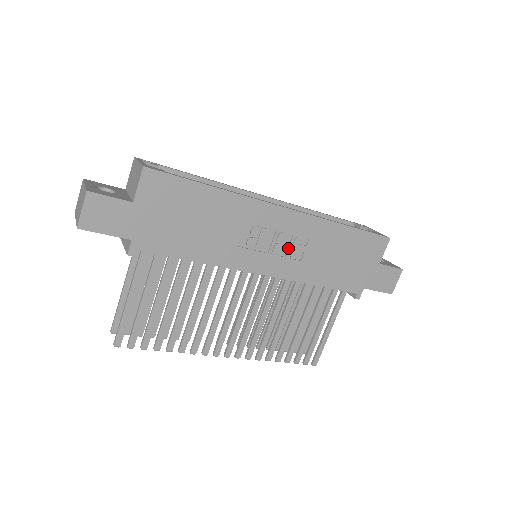
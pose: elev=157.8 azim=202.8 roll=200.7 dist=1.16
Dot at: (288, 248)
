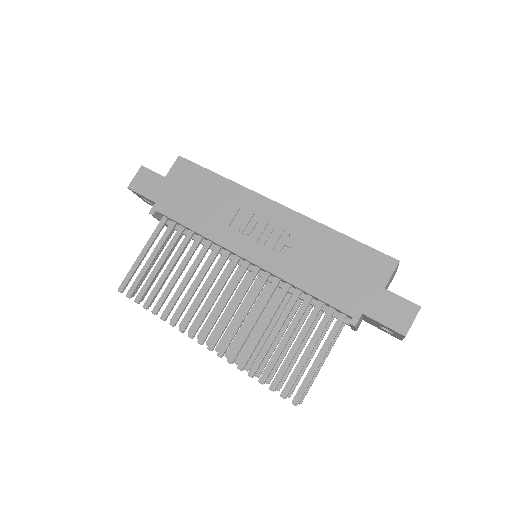
Dot at: (275, 241)
